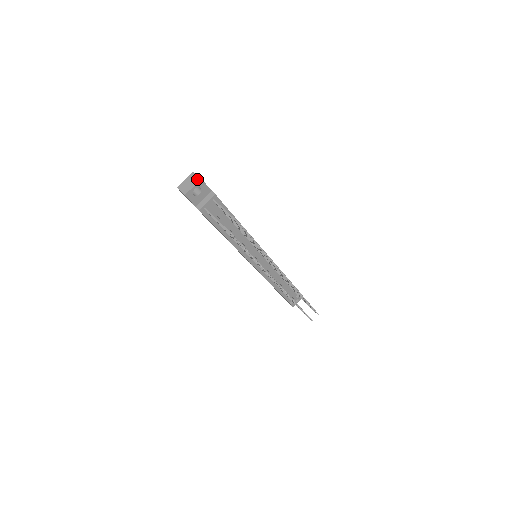
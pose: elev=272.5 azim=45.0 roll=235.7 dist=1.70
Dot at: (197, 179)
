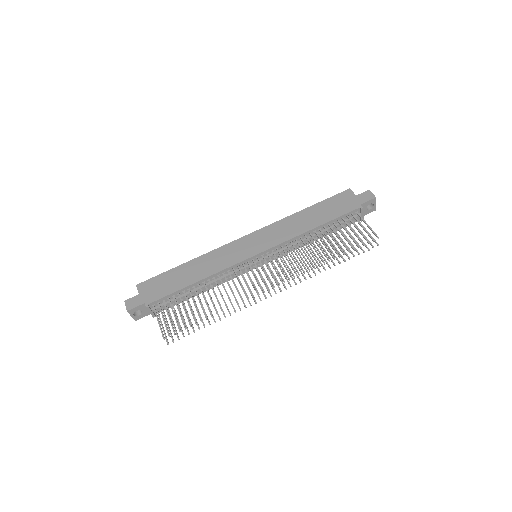
Dot at: (127, 310)
